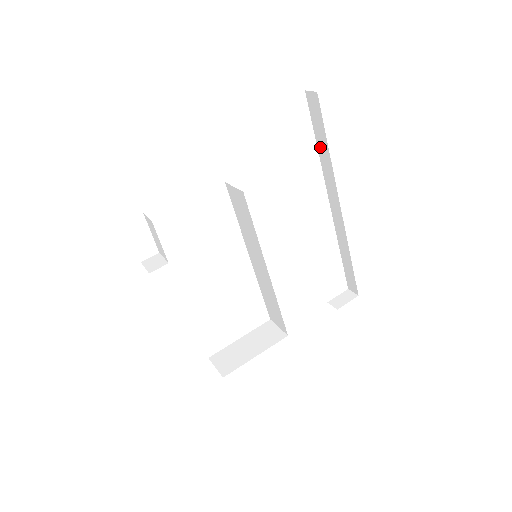
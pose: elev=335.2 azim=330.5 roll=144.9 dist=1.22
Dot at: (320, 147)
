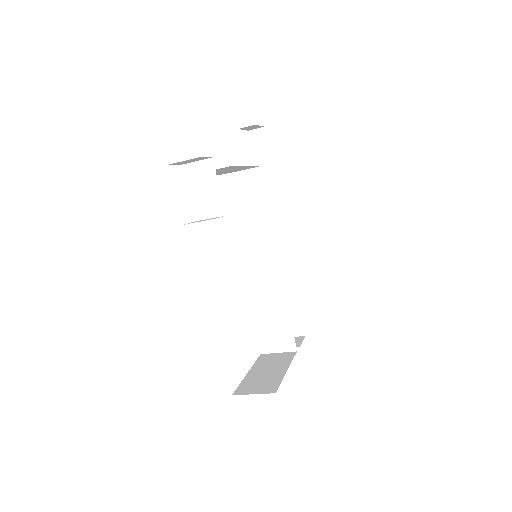
Dot at: occluded
